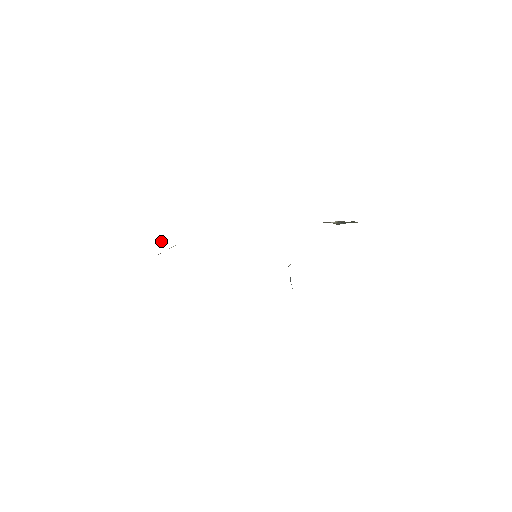
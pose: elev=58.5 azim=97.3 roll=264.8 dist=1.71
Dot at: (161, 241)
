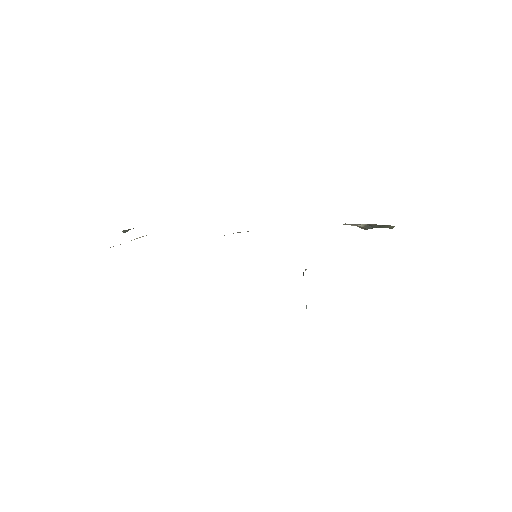
Dot at: (125, 231)
